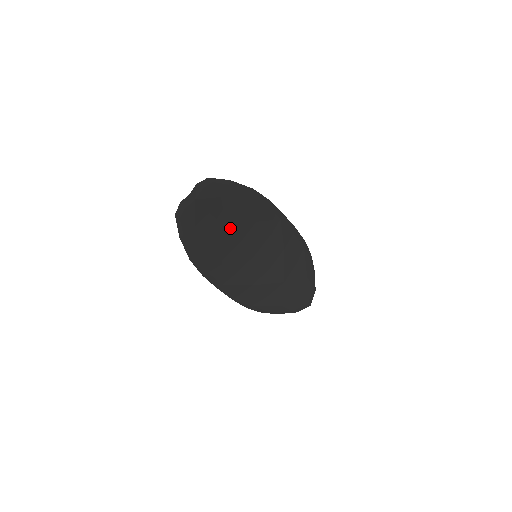
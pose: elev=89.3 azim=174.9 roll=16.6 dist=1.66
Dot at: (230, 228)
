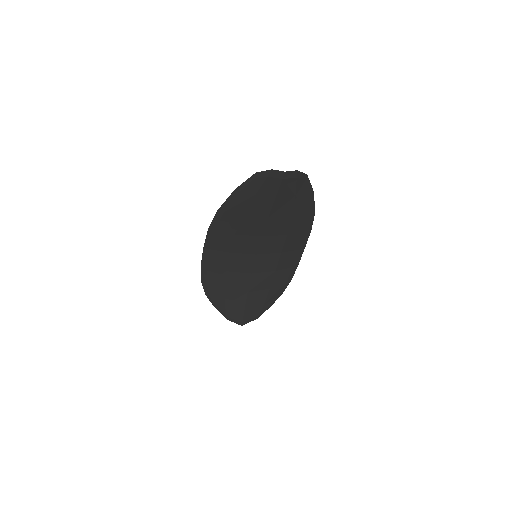
Dot at: (270, 221)
